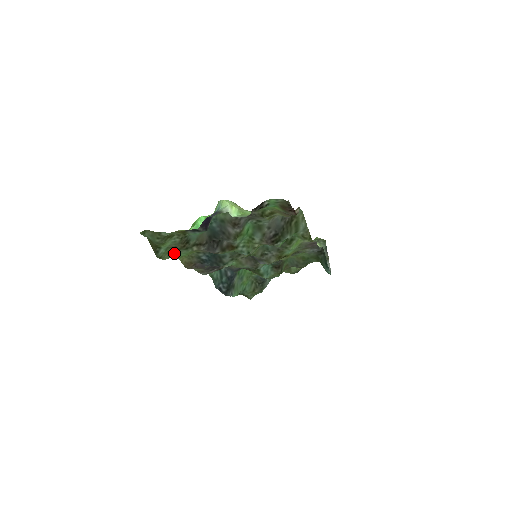
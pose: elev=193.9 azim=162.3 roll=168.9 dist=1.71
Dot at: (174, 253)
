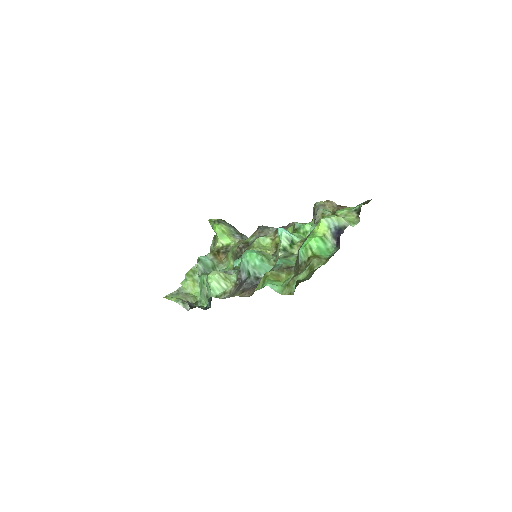
Dot at: (287, 284)
